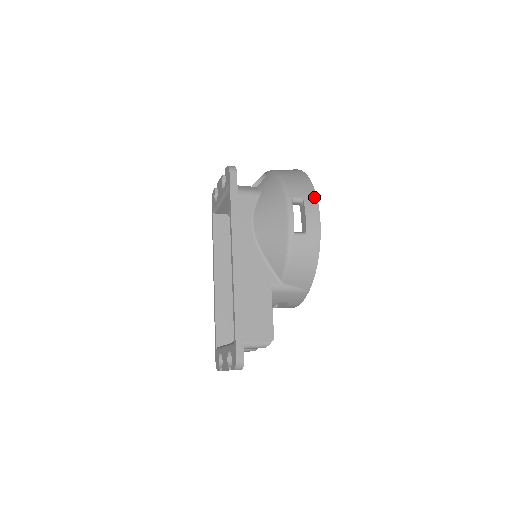
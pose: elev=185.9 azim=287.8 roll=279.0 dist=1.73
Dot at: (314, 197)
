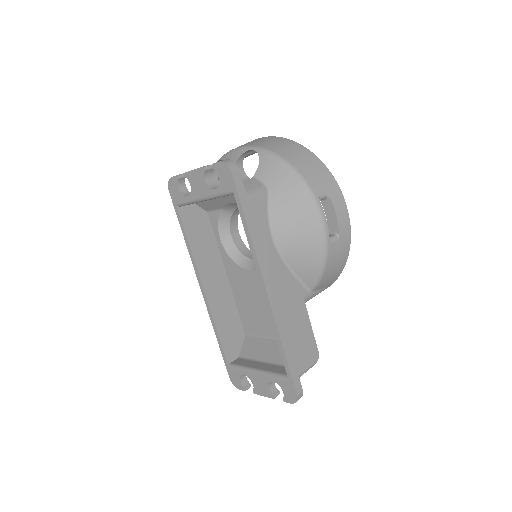
Dot at: (337, 187)
